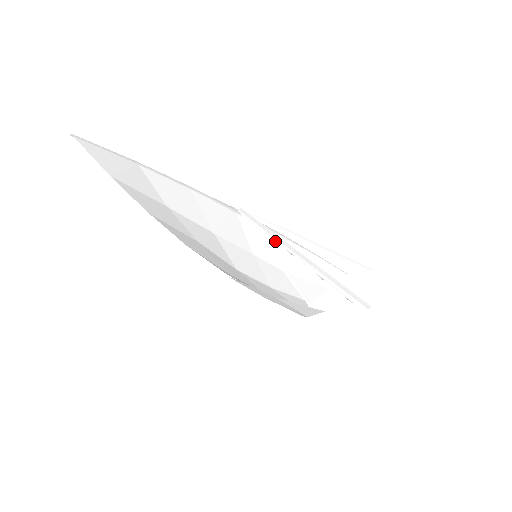
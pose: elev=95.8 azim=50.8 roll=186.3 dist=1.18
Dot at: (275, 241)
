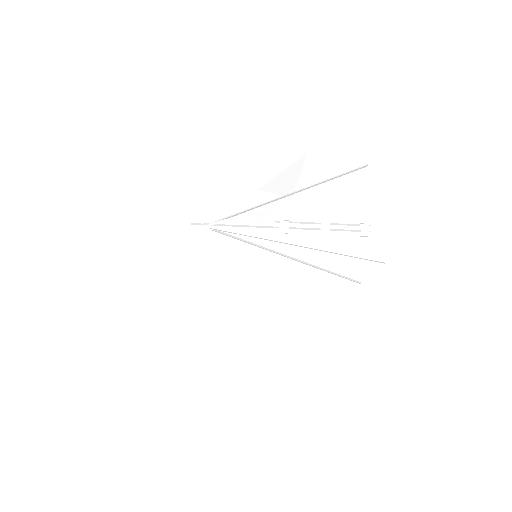
Dot at: (261, 195)
